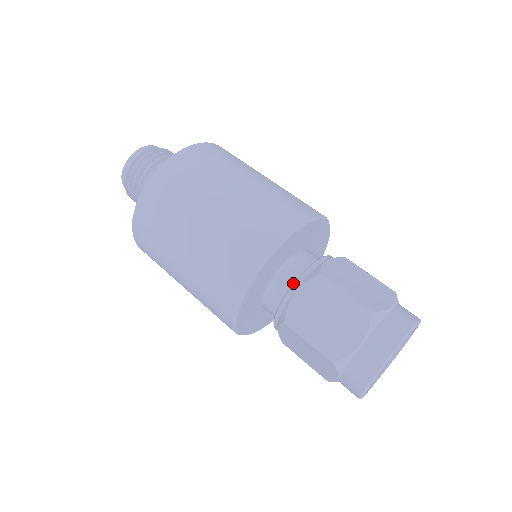
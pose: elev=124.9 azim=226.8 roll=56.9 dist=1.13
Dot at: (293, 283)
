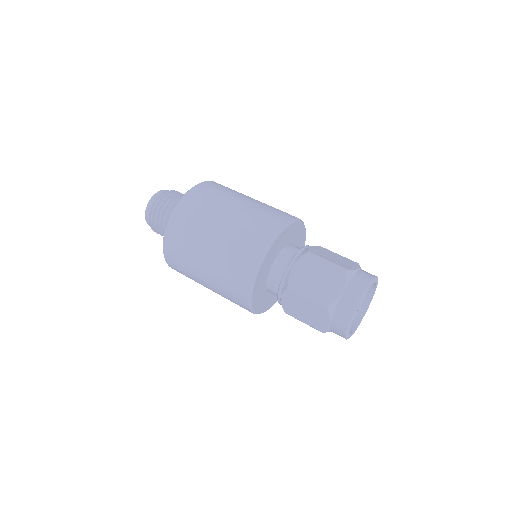
Dot at: occluded
